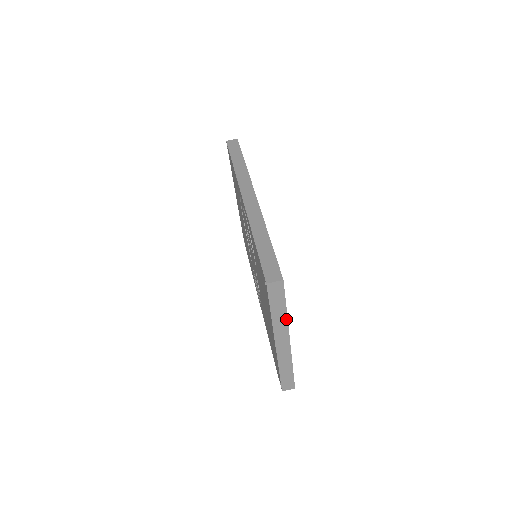
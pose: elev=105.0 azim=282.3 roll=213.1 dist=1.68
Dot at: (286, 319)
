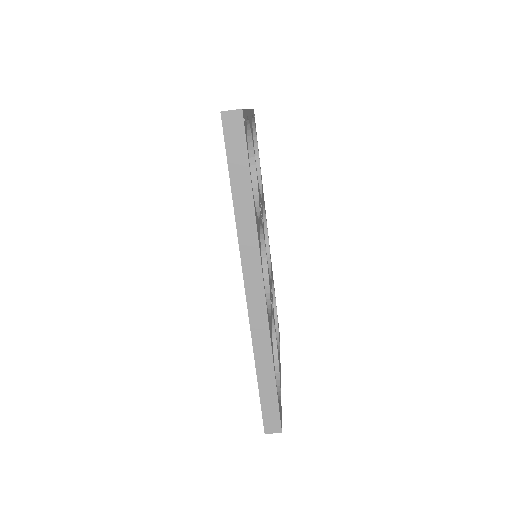
Dot at: occluded
